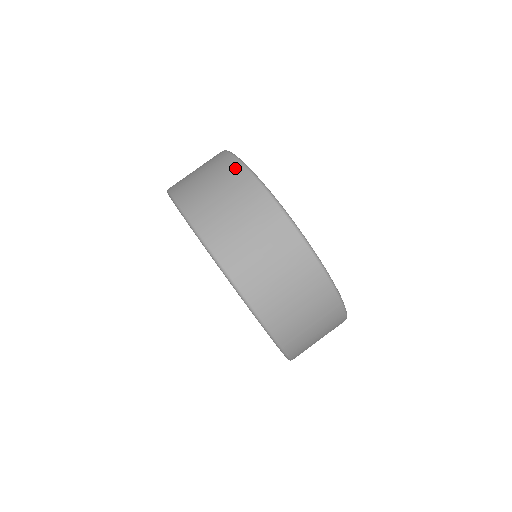
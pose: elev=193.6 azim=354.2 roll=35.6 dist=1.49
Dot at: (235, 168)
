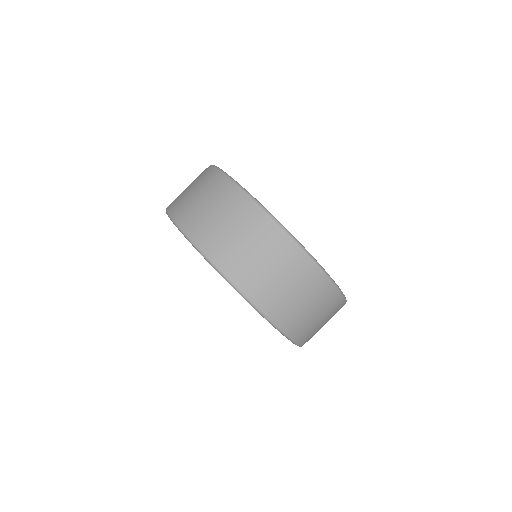
Dot at: occluded
